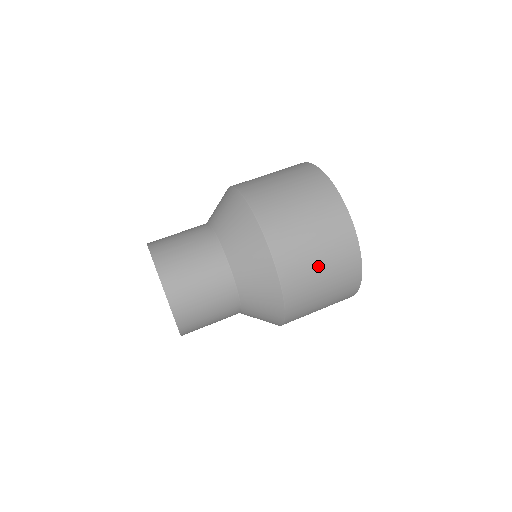
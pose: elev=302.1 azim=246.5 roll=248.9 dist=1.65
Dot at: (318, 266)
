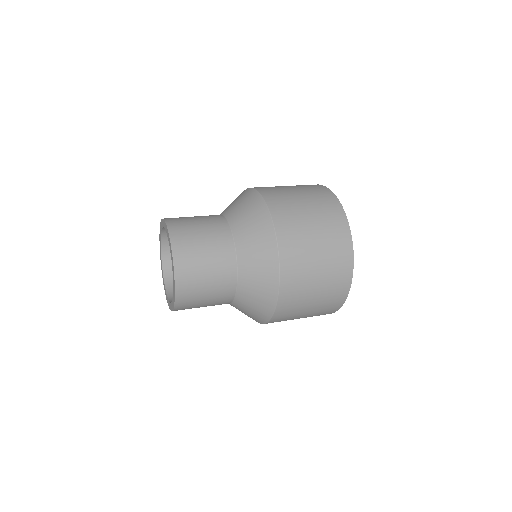
Dot at: (300, 200)
